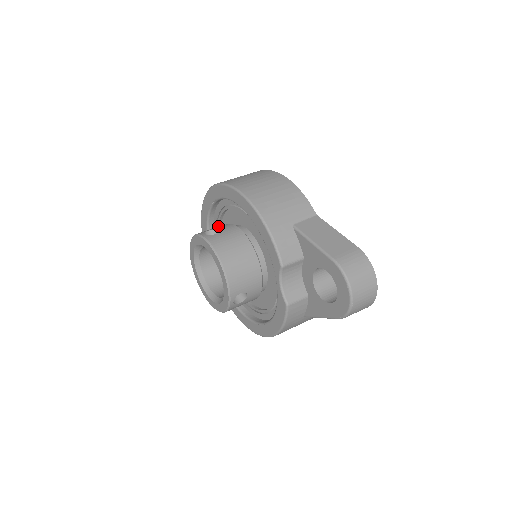
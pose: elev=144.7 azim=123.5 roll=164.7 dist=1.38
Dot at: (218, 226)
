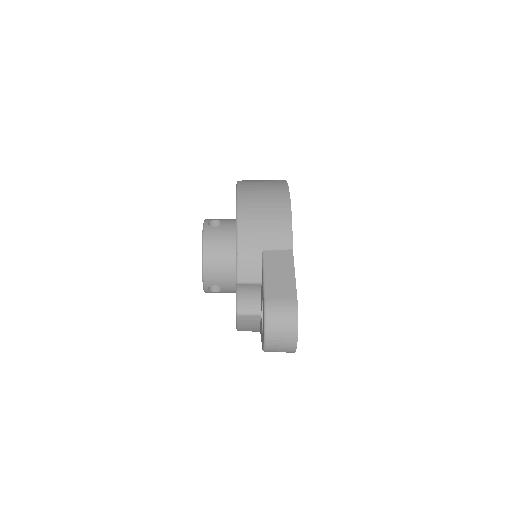
Dot at: occluded
